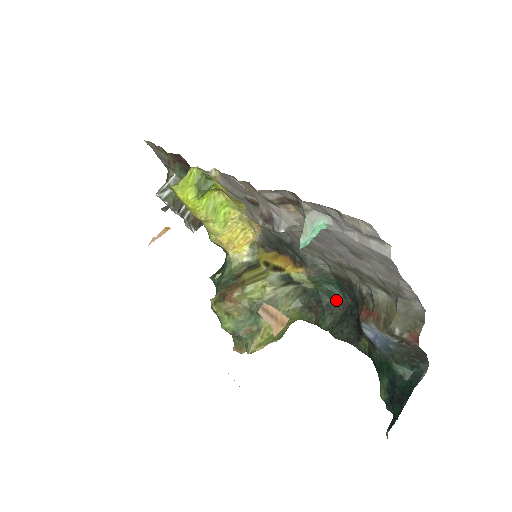
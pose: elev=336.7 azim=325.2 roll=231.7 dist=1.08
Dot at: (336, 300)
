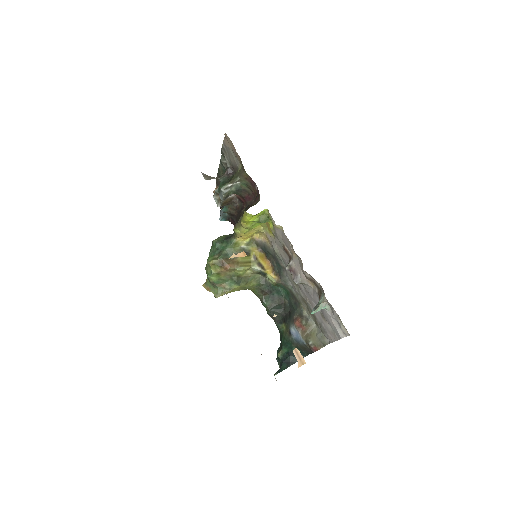
Dot at: (279, 296)
